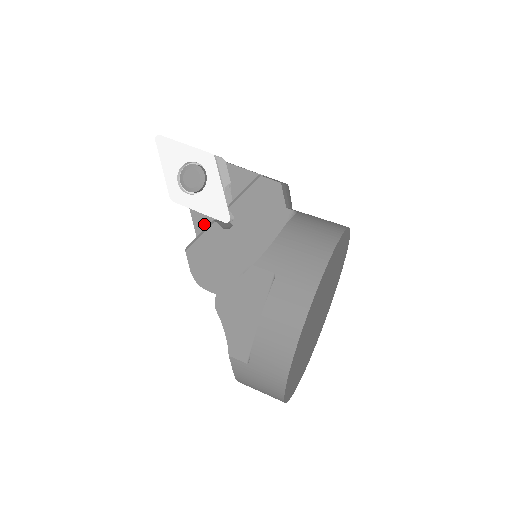
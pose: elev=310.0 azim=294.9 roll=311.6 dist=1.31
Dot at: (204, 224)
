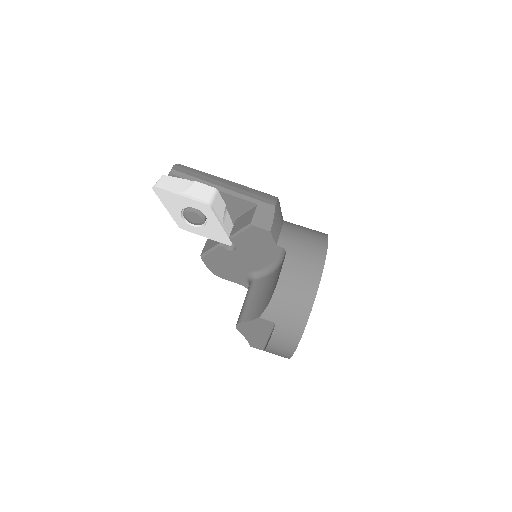
Dot at: occluded
